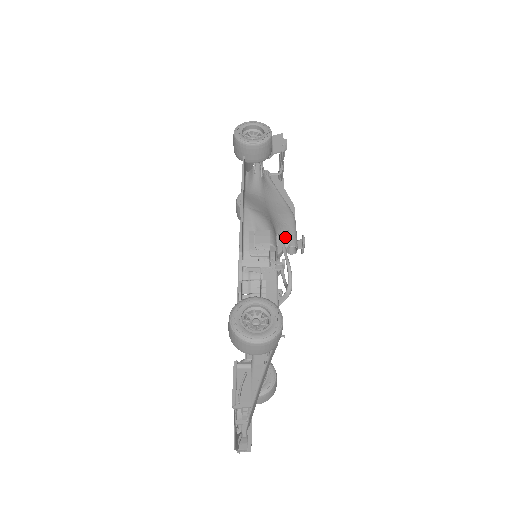
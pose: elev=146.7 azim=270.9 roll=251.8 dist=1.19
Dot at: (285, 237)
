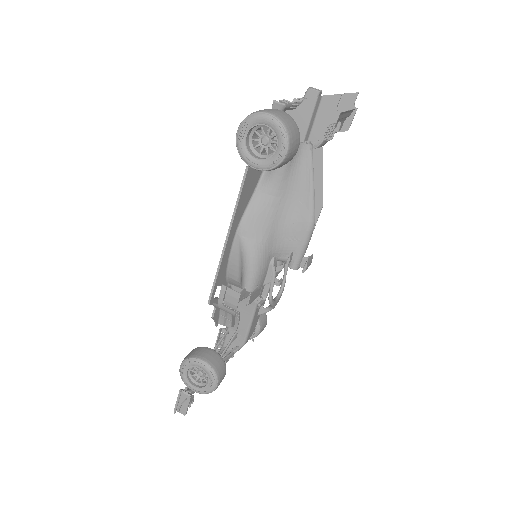
Dot at: (287, 256)
